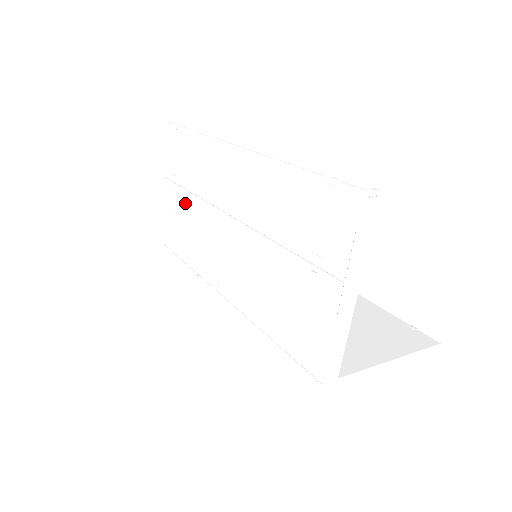
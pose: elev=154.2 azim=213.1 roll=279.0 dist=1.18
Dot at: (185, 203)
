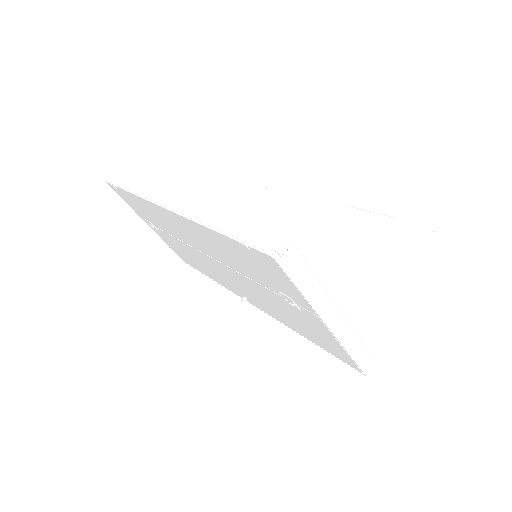
Dot at: occluded
